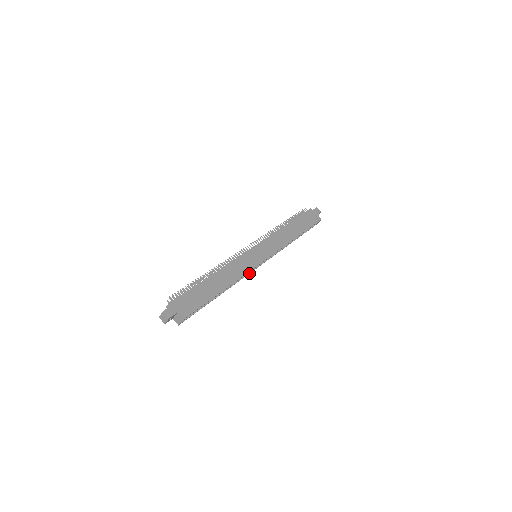
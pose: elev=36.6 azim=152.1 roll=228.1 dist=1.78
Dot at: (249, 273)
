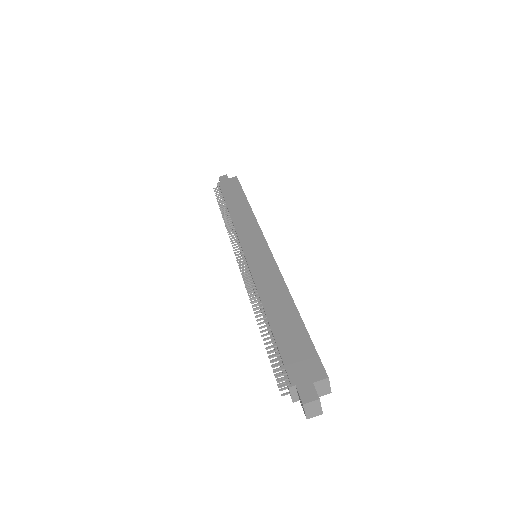
Dot at: occluded
